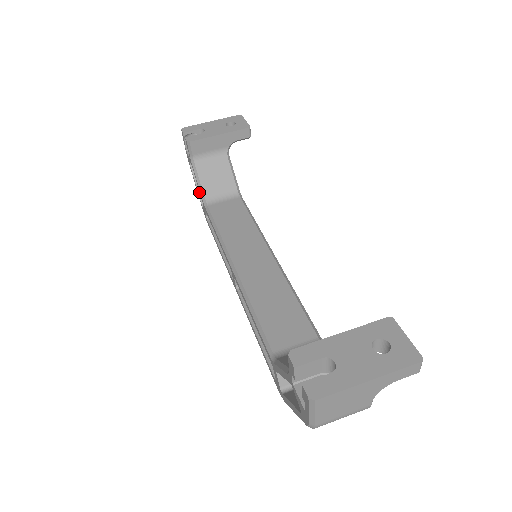
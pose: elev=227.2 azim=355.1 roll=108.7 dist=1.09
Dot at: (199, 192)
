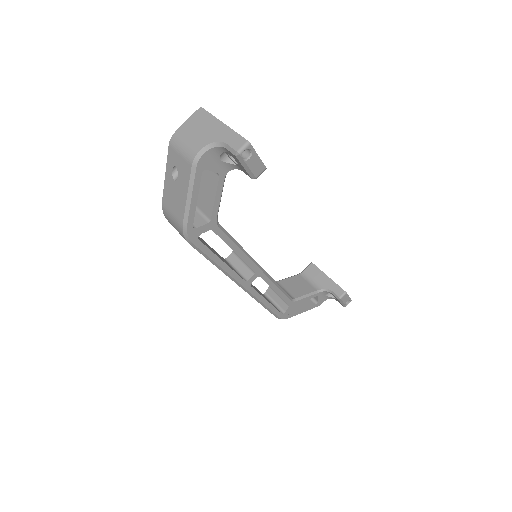
Dot at: occluded
